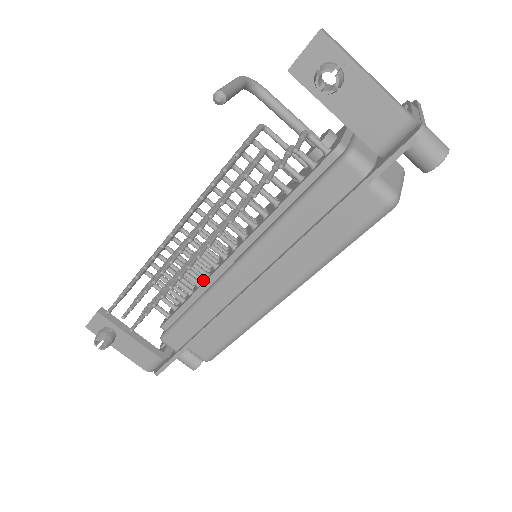
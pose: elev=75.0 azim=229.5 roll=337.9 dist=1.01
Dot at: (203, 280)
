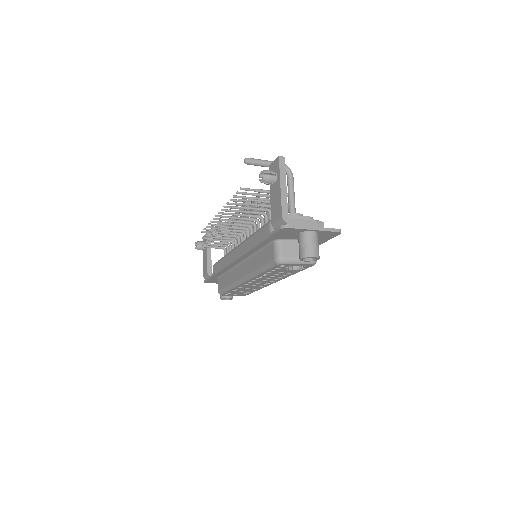
Dot at: occluded
